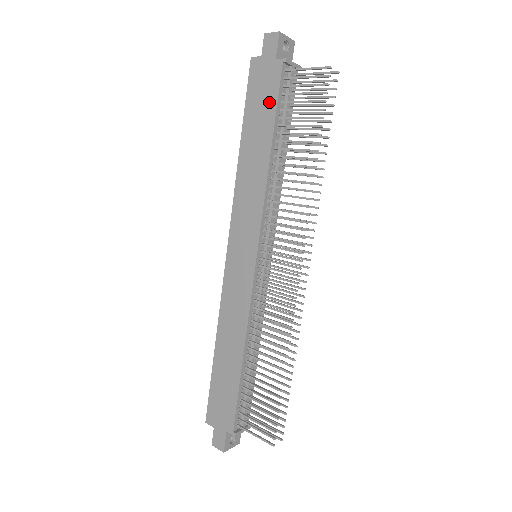
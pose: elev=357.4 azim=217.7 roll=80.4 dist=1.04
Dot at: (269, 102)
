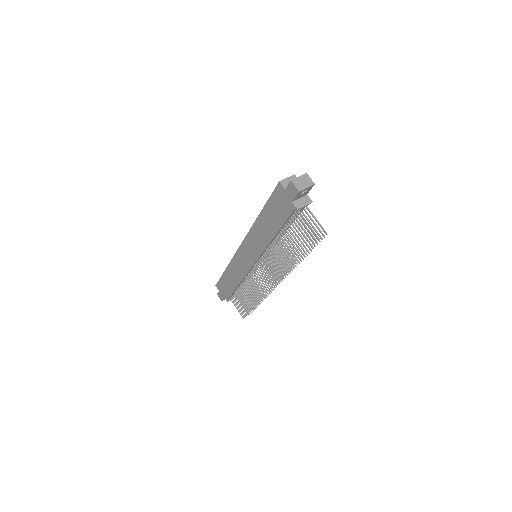
Dot at: (281, 216)
